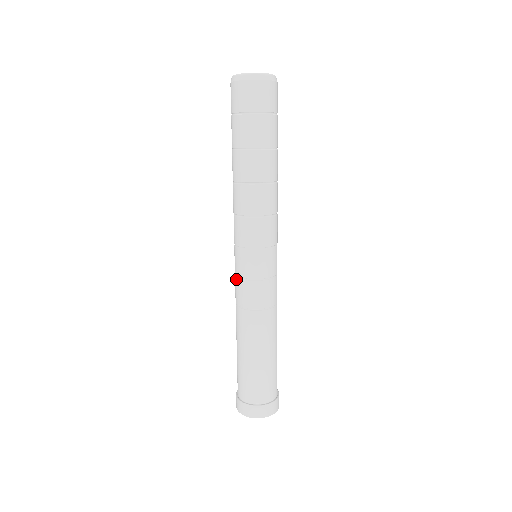
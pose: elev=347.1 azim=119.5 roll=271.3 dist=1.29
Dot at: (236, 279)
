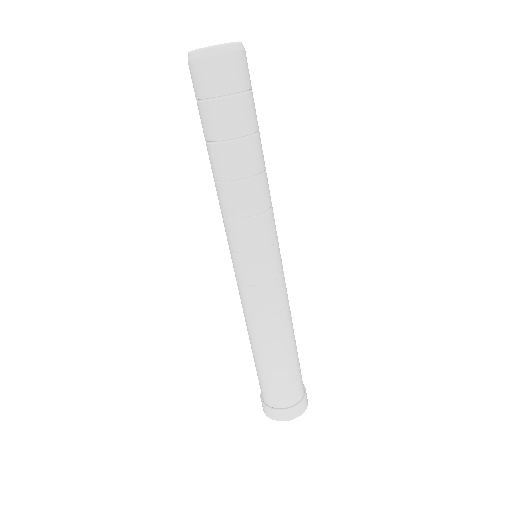
Dot at: (243, 288)
